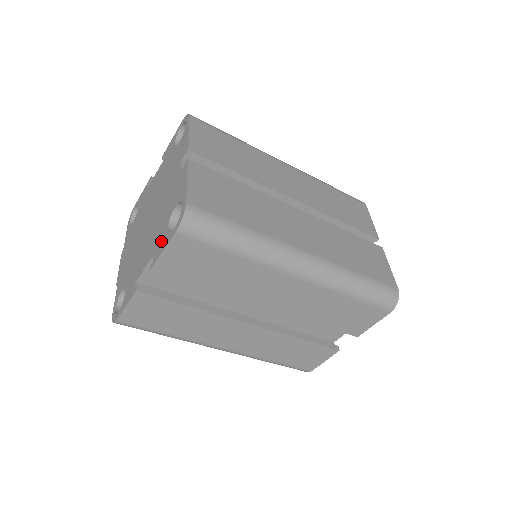
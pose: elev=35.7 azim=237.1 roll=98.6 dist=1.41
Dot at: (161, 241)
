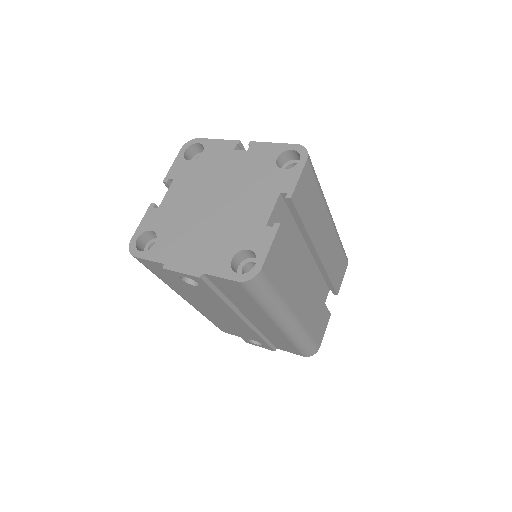
Dot at: (284, 179)
